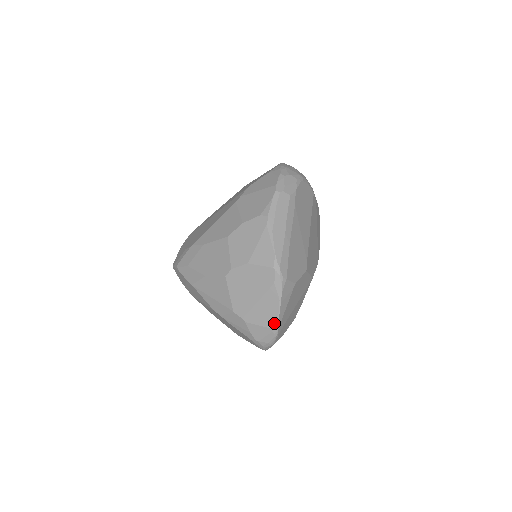
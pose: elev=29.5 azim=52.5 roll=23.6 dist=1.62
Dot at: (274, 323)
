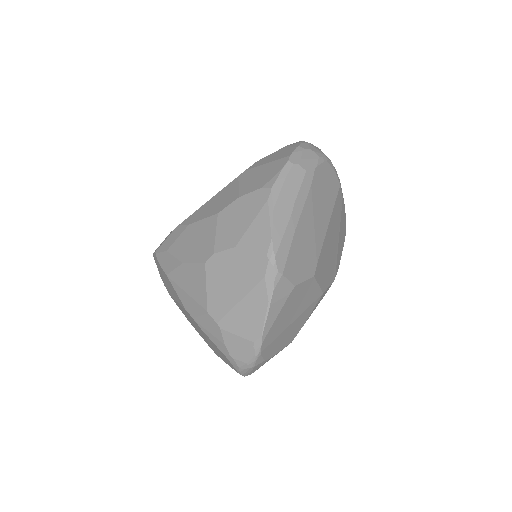
Dot at: (257, 334)
